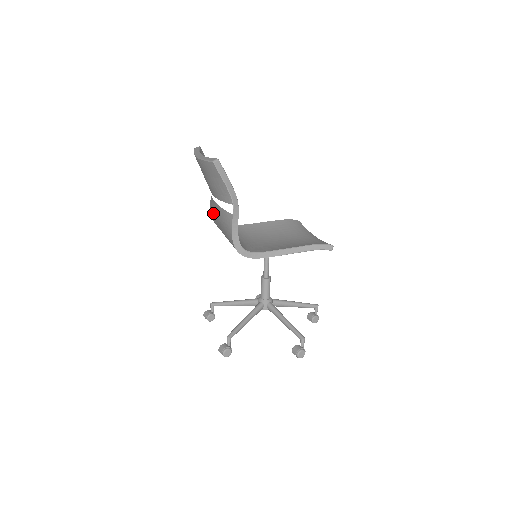
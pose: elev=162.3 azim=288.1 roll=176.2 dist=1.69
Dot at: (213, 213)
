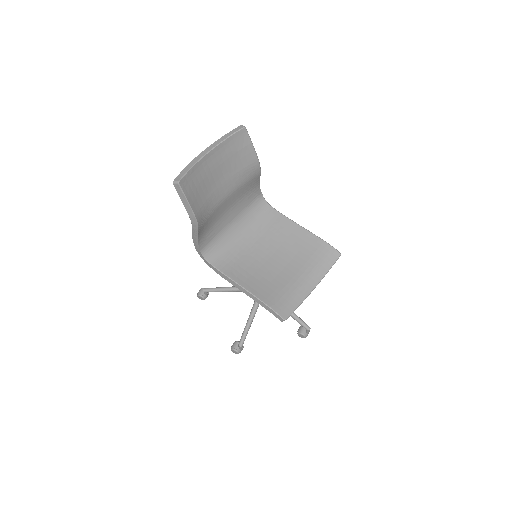
Dot at: occluded
